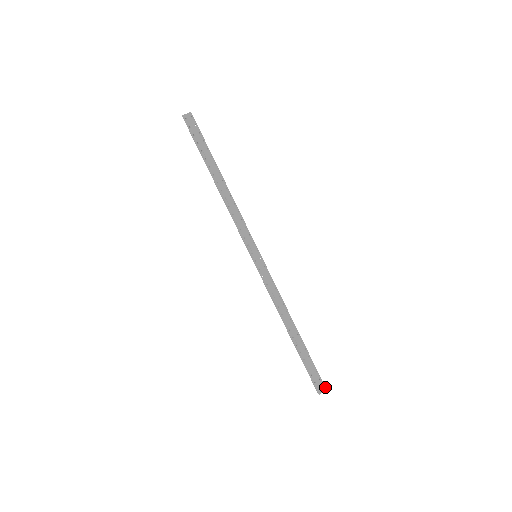
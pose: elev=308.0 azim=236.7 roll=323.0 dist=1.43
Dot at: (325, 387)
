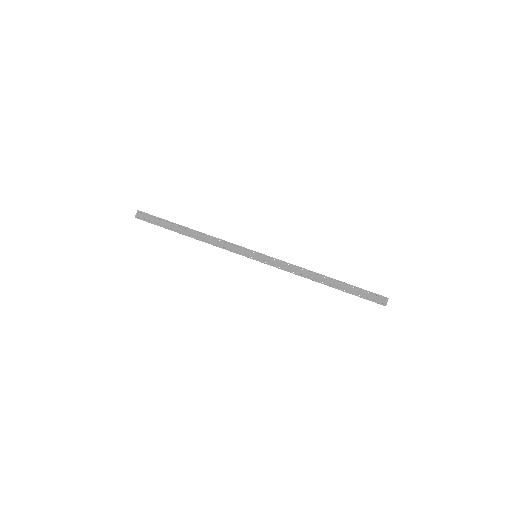
Dot at: (386, 297)
